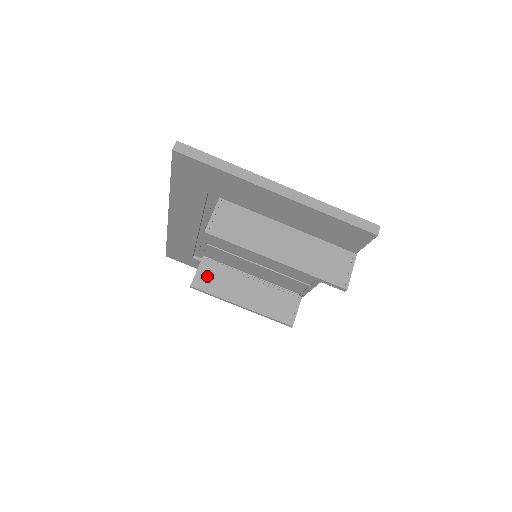
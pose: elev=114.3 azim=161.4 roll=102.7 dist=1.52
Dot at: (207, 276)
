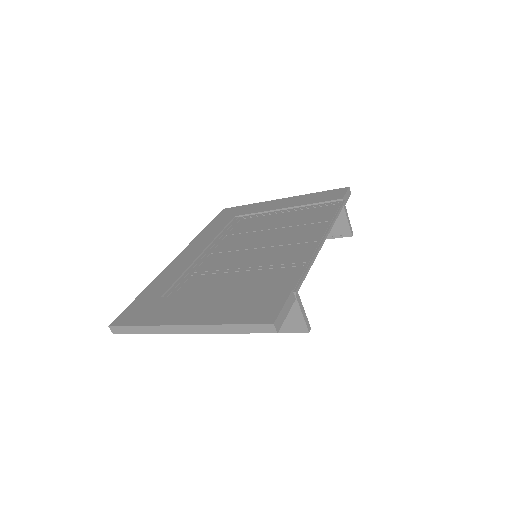
Dot at: occluded
